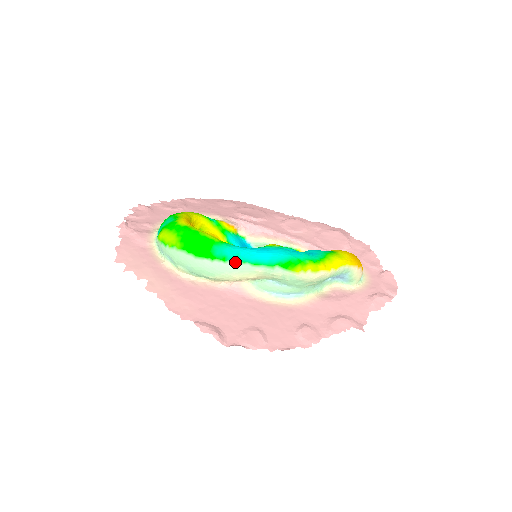
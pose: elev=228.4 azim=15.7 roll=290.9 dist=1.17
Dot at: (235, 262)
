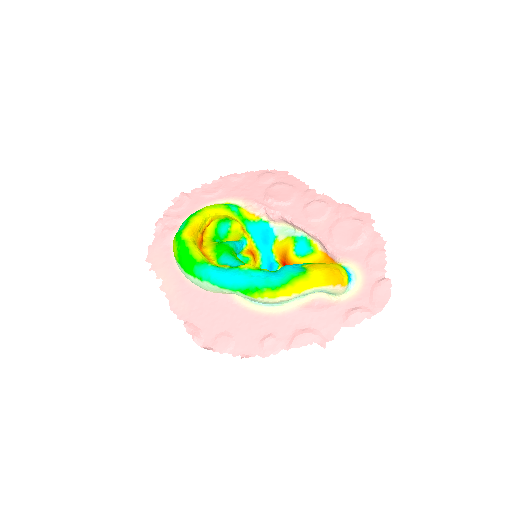
Dot at: (208, 283)
